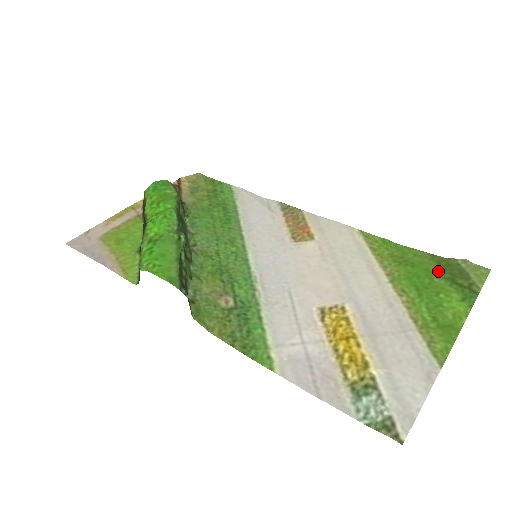
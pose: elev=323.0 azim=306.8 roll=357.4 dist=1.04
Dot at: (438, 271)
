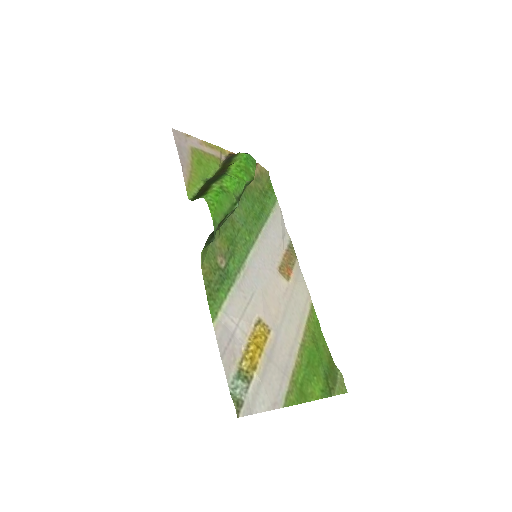
Dot at: (325, 366)
